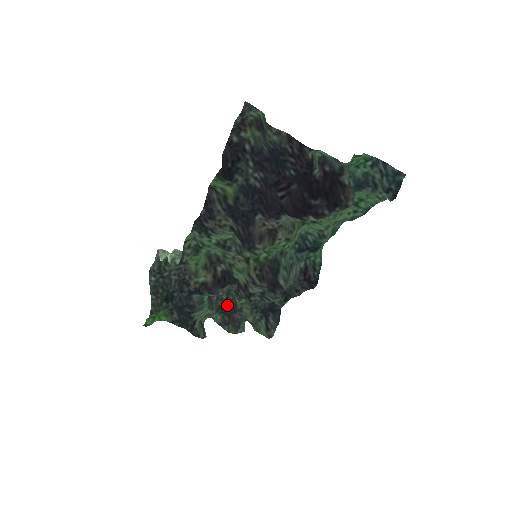
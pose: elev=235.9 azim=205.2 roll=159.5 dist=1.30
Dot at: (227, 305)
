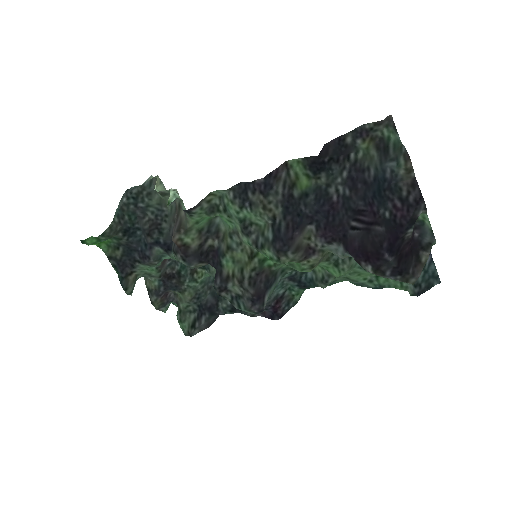
Dot at: (174, 277)
